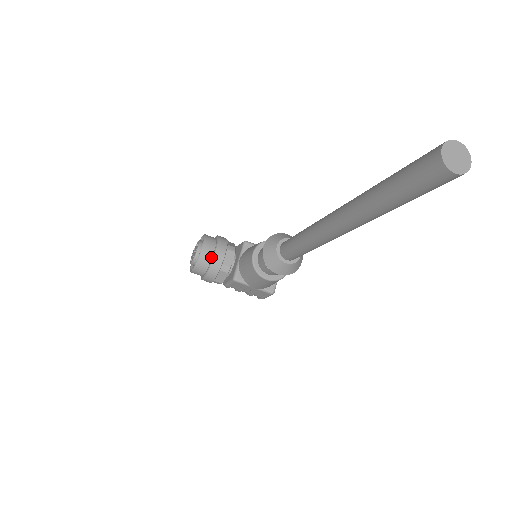
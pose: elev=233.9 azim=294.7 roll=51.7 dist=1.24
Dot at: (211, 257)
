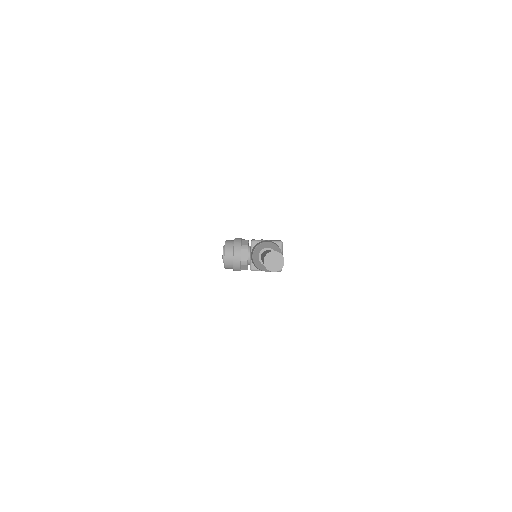
Dot at: (232, 258)
